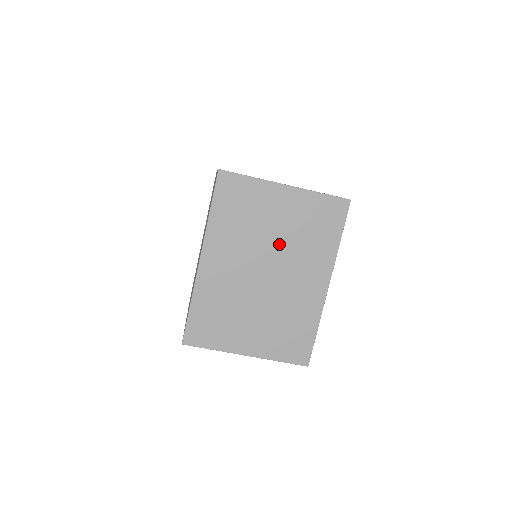
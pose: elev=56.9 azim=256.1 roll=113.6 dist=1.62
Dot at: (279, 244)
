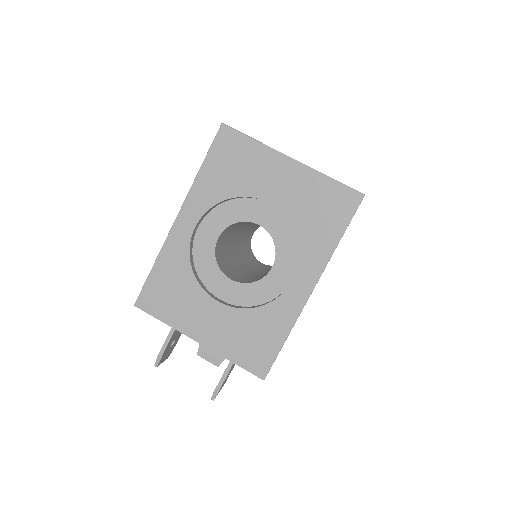
Dot at: occluded
